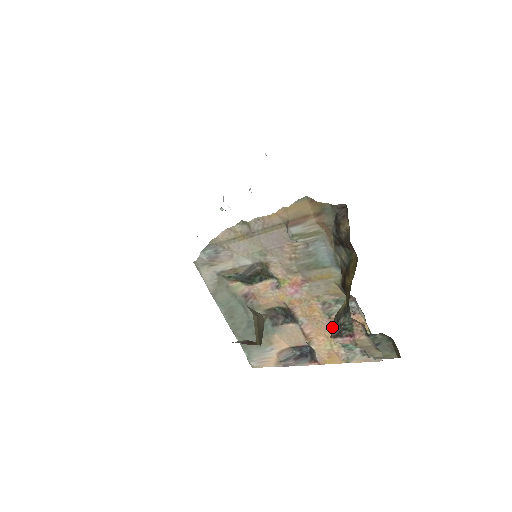
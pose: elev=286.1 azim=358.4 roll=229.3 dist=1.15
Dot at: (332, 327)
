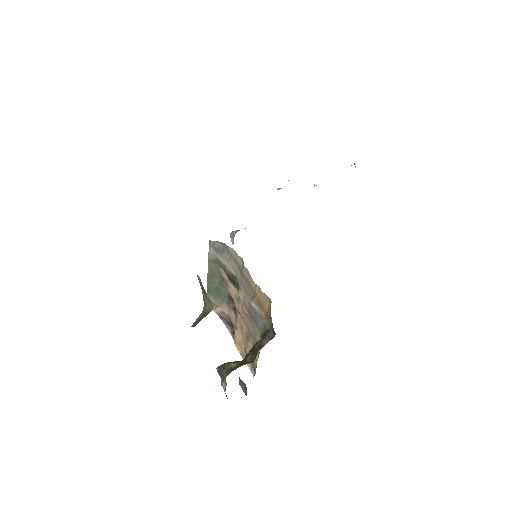
Dot at: (223, 364)
